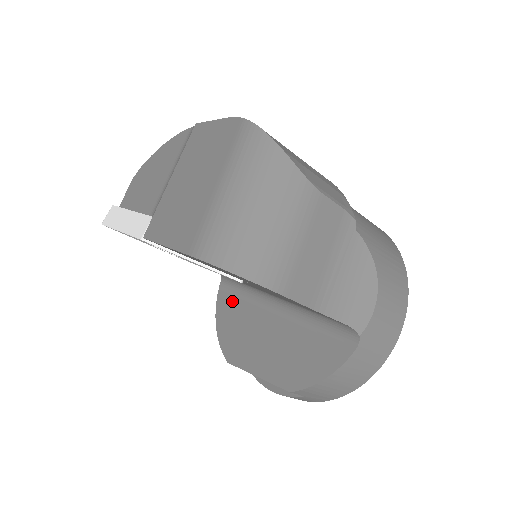
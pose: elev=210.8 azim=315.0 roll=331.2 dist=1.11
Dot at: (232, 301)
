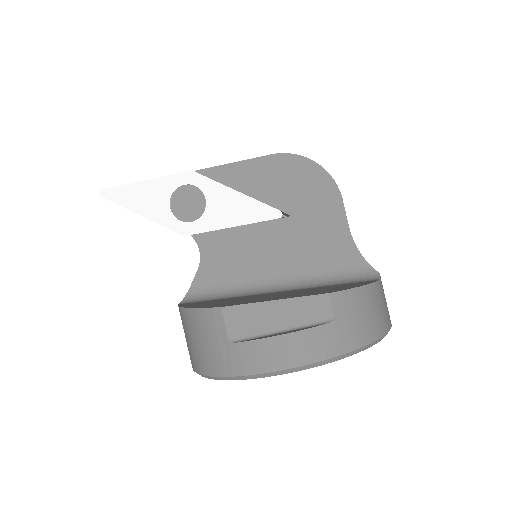
Dot at: (205, 301)
